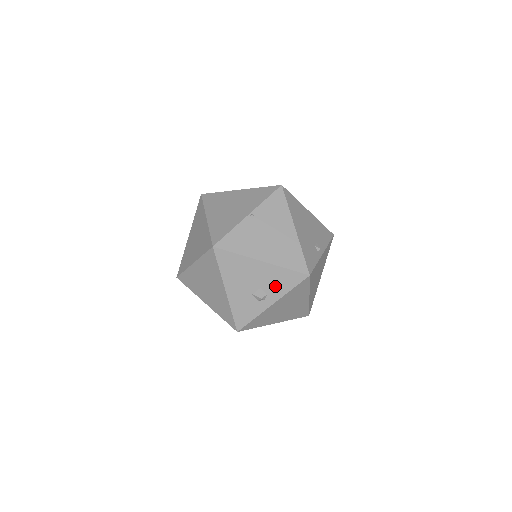
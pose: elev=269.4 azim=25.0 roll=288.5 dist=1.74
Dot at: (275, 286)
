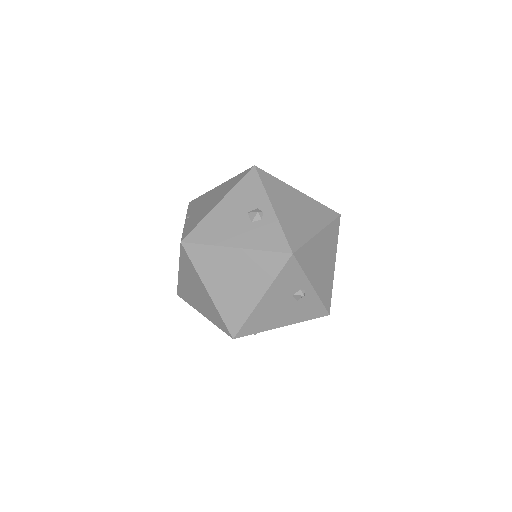
Dot at: (252, 199)
